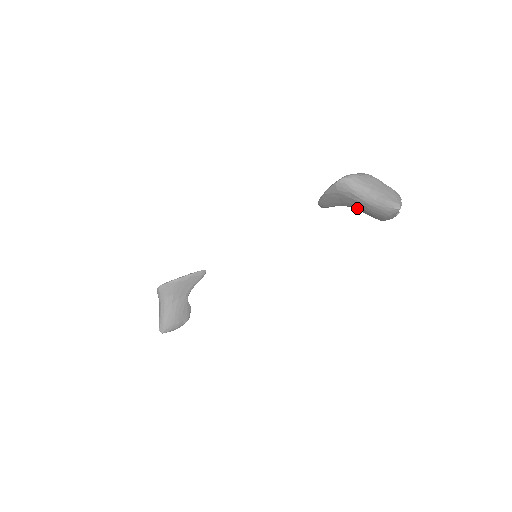
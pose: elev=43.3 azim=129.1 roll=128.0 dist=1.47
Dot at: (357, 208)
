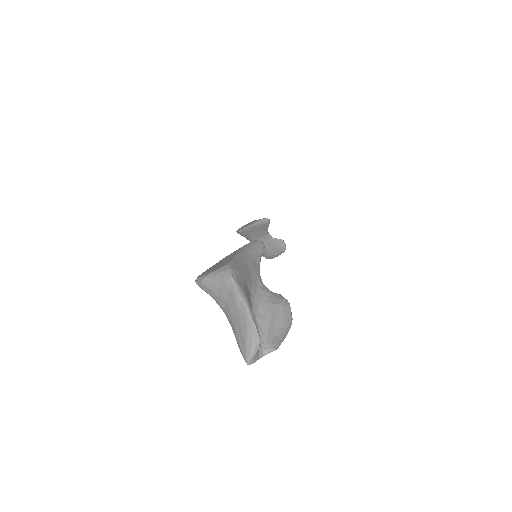
Dot at: occluded
